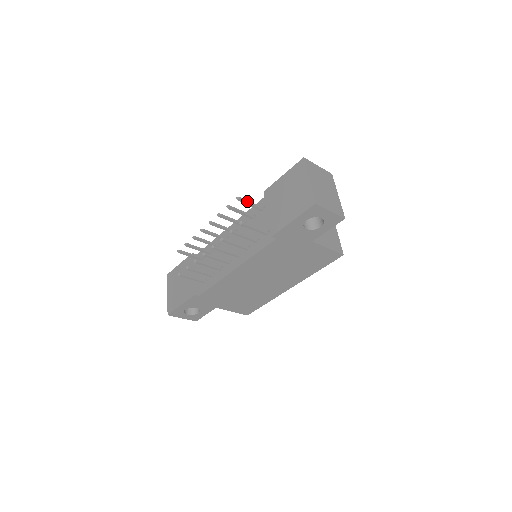
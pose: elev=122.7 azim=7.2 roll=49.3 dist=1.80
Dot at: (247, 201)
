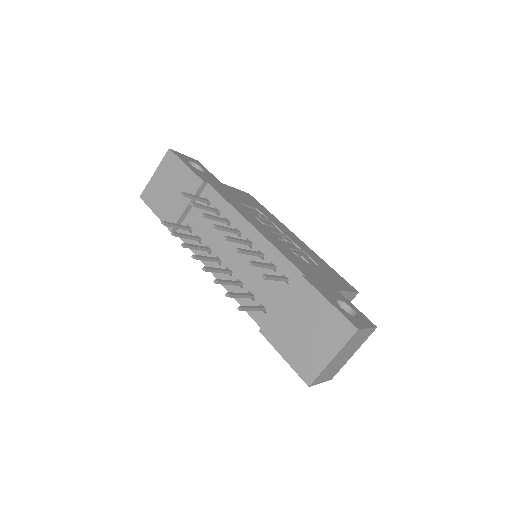
Dot at: (273, 278)
